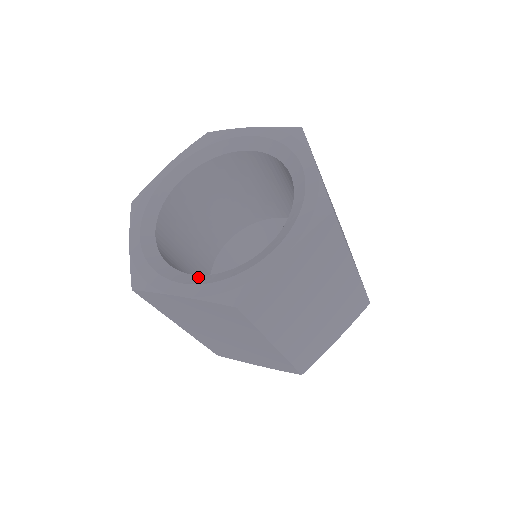
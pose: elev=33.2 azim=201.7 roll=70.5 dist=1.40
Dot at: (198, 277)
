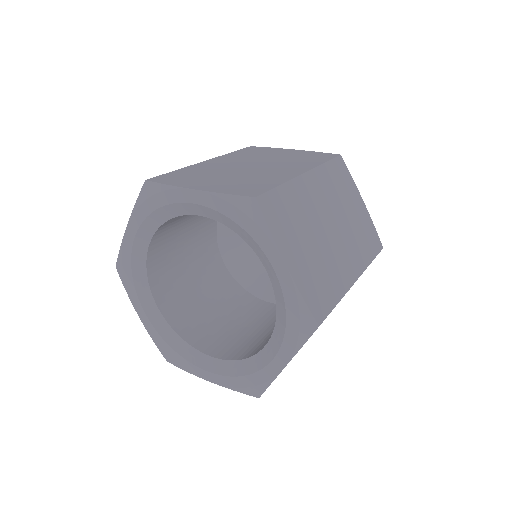
Dot at: (159, 317)
